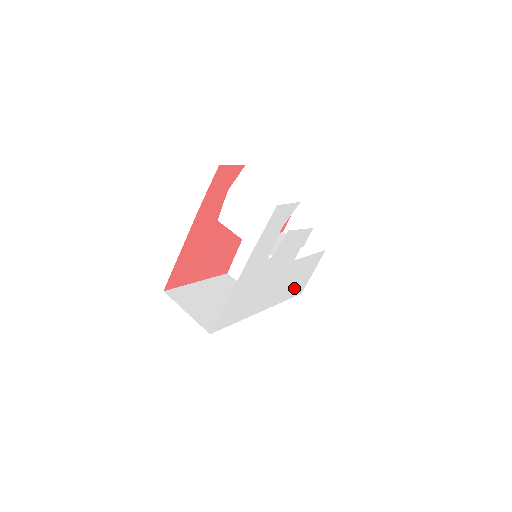
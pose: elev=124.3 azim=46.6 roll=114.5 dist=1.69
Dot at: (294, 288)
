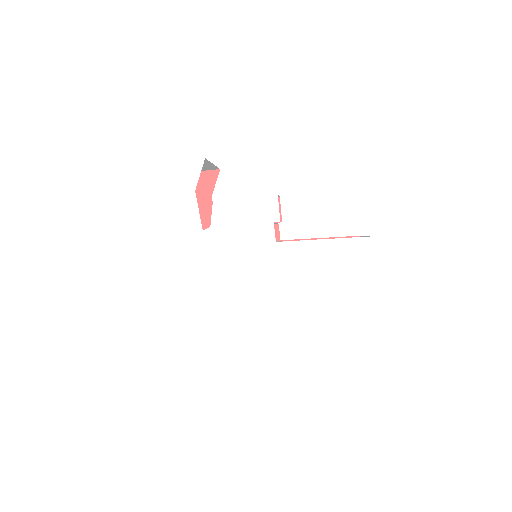
Dot at: (335, 299)
